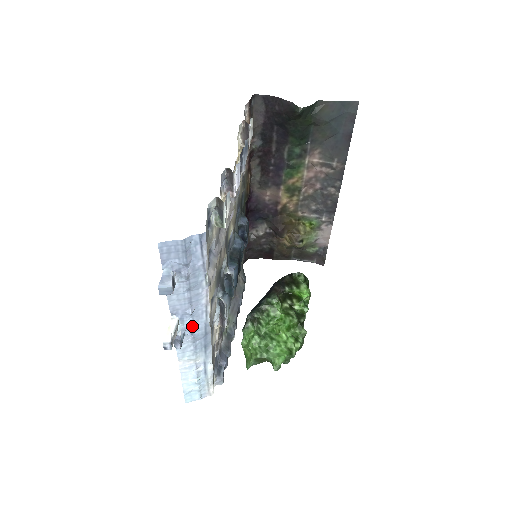
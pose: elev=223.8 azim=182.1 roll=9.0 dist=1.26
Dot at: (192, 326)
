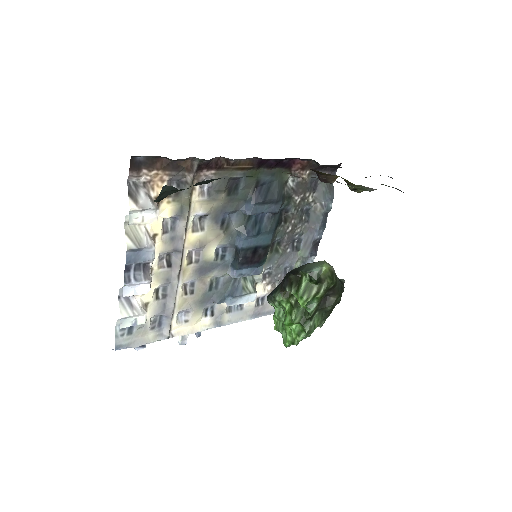
Dot at: occluded
